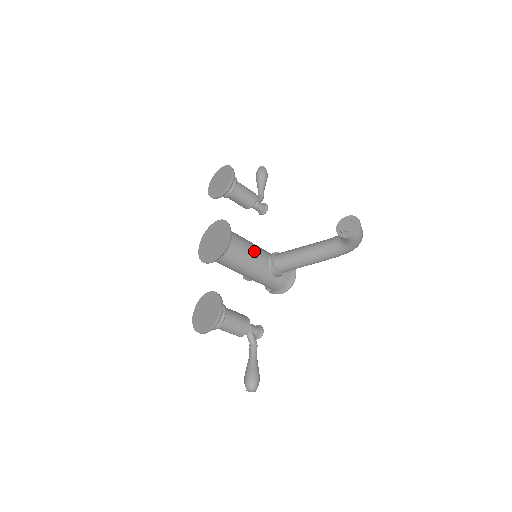
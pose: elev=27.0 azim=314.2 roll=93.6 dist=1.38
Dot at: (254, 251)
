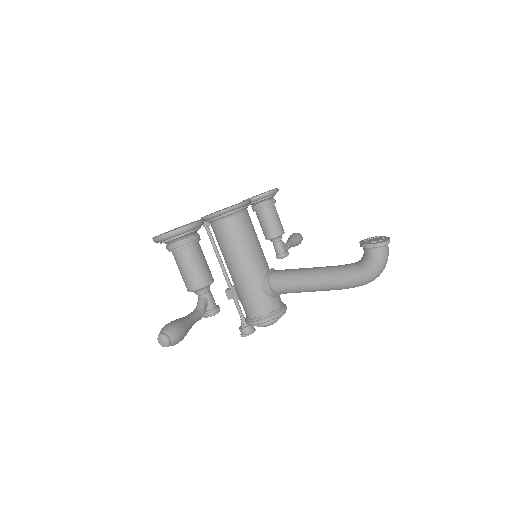
Dot at: (258, 245)
